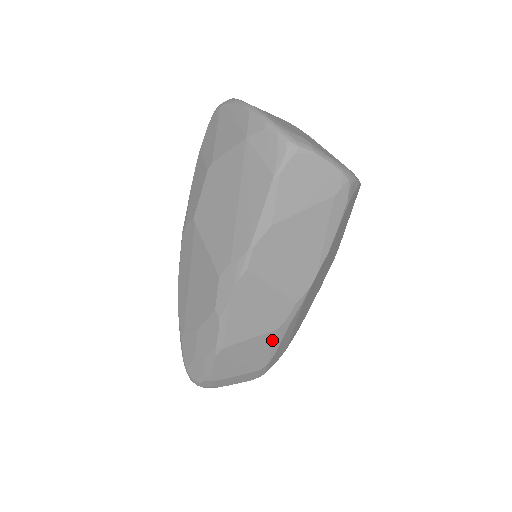
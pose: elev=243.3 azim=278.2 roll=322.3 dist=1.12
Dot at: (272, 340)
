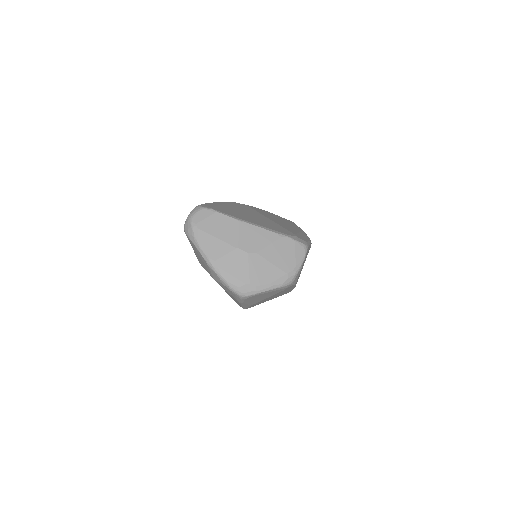
Dot at: occluded
